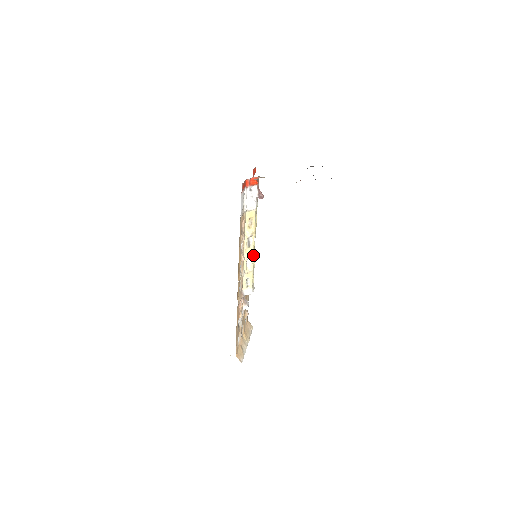
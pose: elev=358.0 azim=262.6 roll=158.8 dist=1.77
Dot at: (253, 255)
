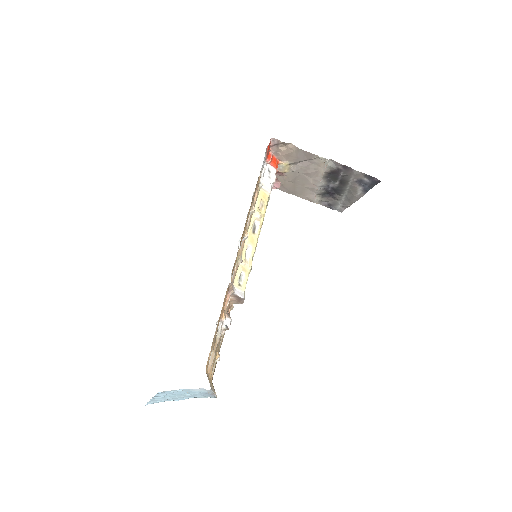
Dot at: (255, 247)
